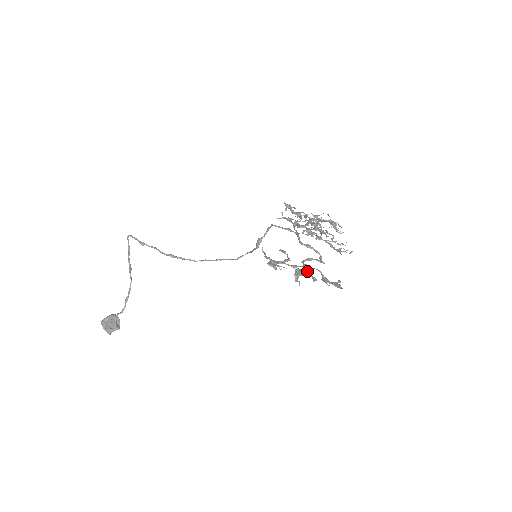
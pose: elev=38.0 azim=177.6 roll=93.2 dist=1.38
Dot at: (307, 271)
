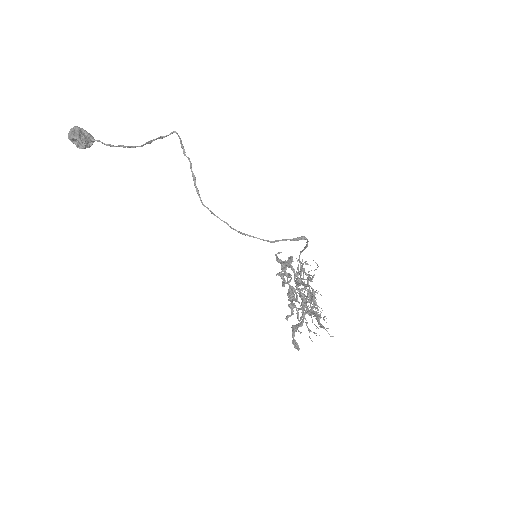
Dot at: (292, 305)
